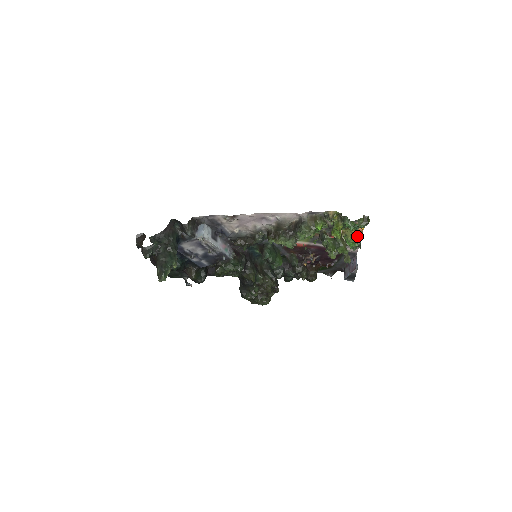
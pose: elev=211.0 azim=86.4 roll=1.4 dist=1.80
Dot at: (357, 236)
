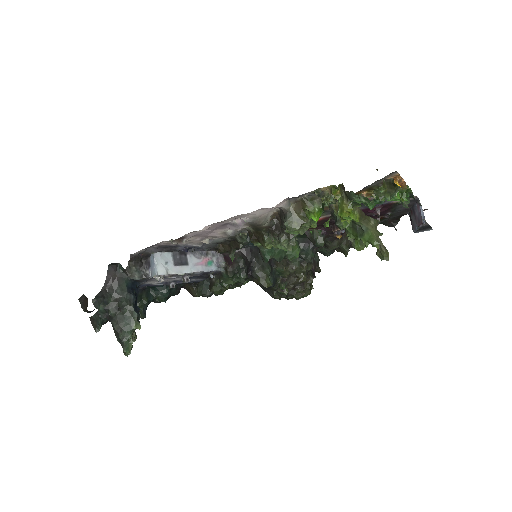
Dot at: occluded
